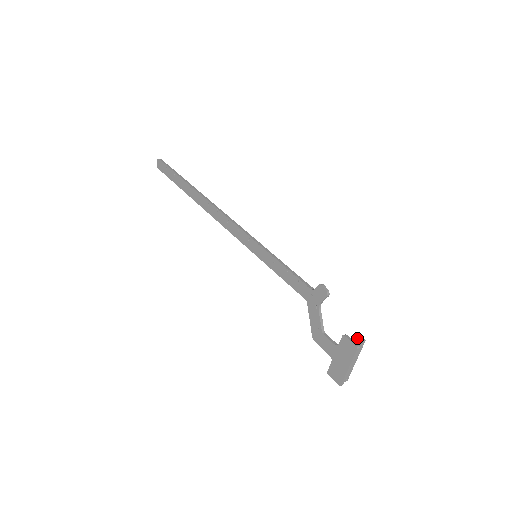
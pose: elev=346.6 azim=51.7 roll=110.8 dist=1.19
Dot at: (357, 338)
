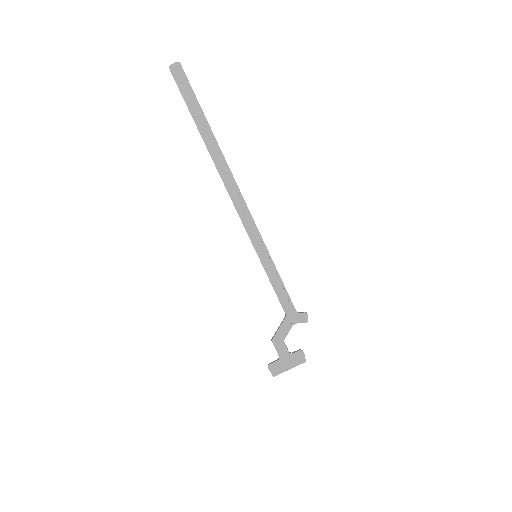
Dot at: occluded
